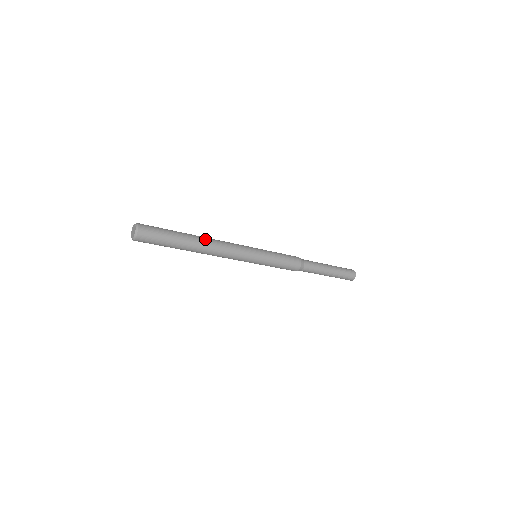
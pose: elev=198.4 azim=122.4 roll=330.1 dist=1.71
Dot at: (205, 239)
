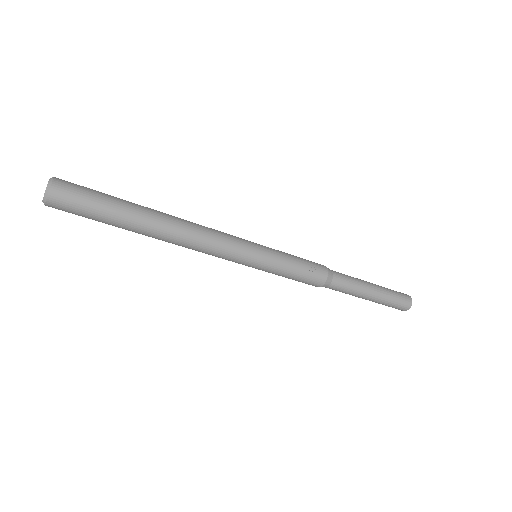
Dot at: occluded
